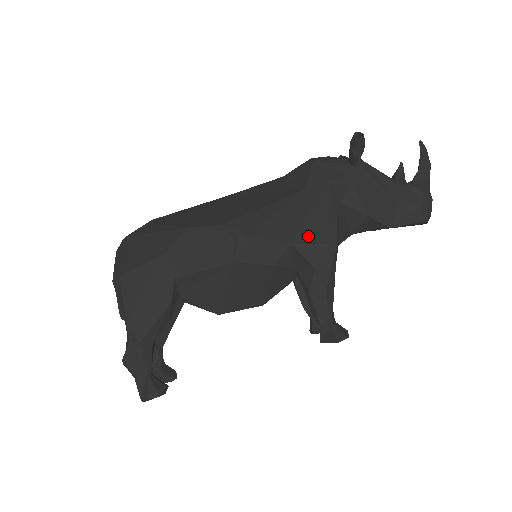
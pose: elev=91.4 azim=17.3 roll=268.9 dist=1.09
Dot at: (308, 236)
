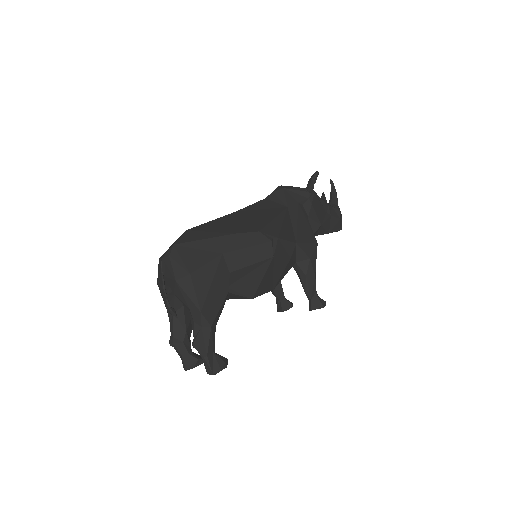
Dot at: (303, 238)
